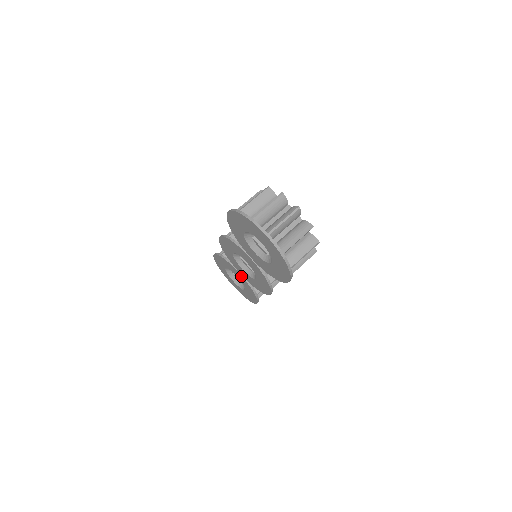
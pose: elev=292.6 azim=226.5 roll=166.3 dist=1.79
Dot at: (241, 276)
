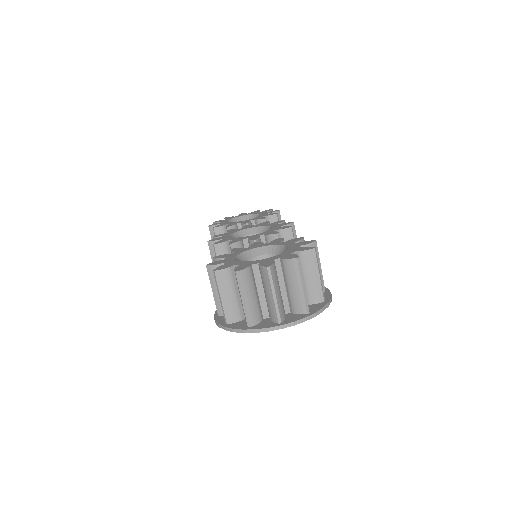
Dot at: occluded
